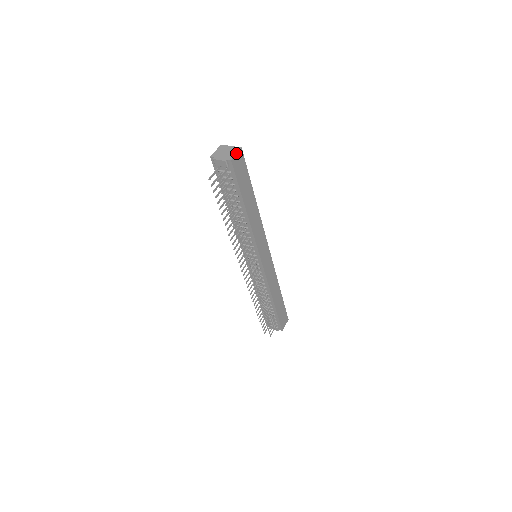
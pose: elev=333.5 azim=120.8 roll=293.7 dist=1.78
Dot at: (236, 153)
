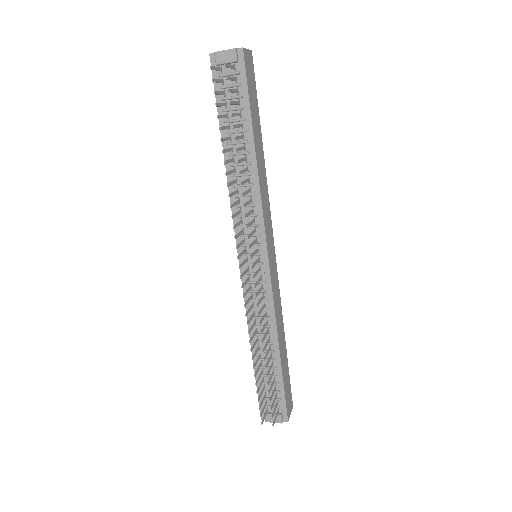
Dot at: (247, 49)
